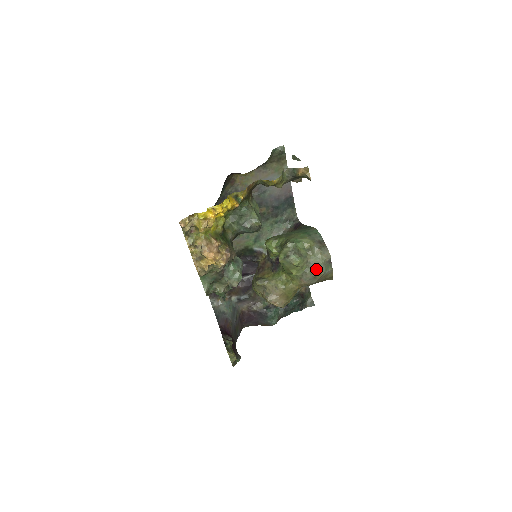
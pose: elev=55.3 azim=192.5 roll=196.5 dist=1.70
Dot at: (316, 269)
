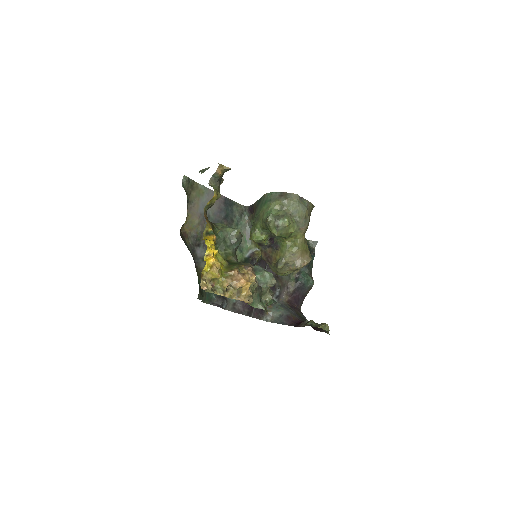
Dot at: (300, 212)
